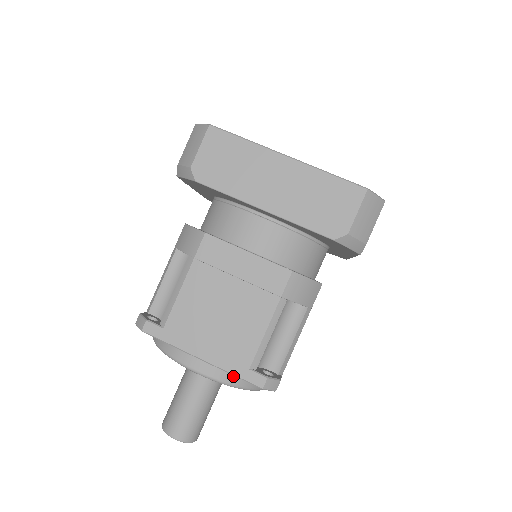
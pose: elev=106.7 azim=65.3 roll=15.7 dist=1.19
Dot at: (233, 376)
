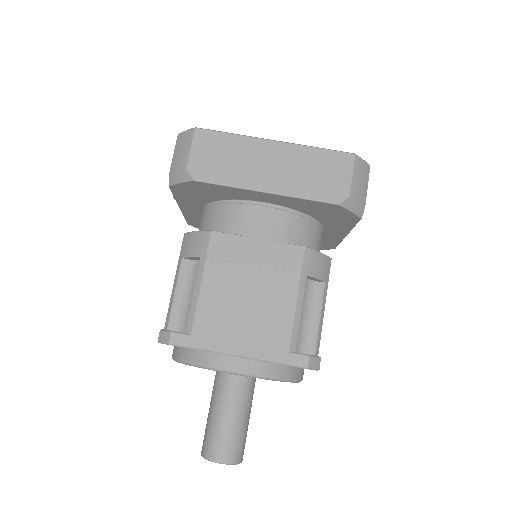
Dot at: (272, 368)
